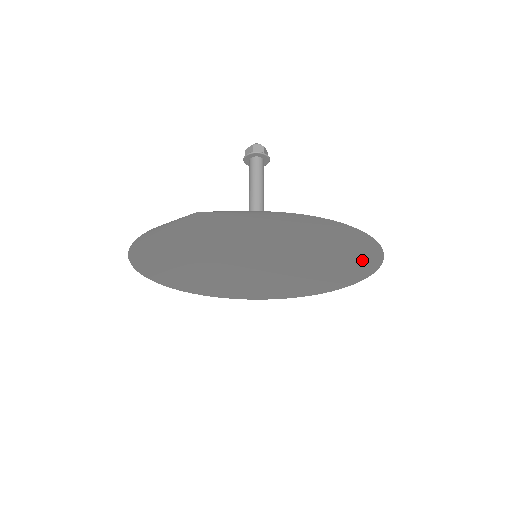
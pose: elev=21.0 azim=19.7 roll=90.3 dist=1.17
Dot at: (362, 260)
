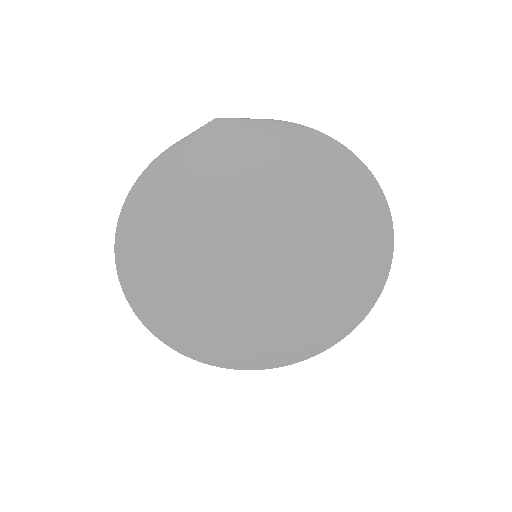
Dot at: (372, 248)
